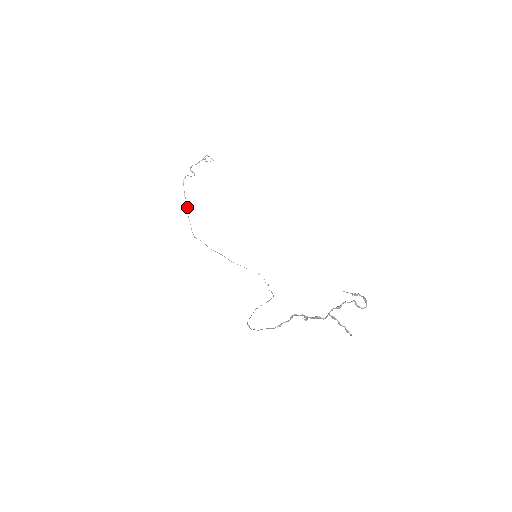
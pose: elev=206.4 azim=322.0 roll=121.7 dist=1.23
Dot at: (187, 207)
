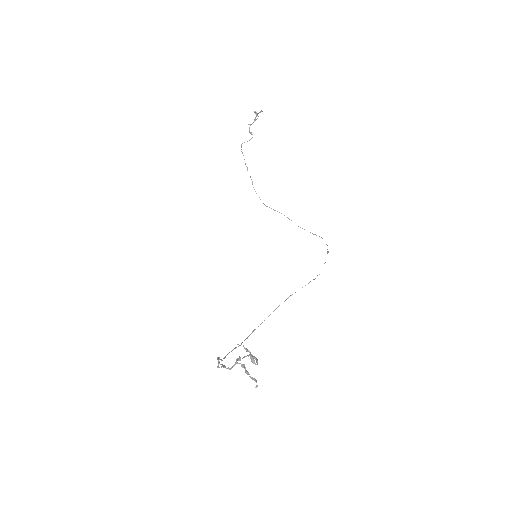
Dot at: (250, 177)
